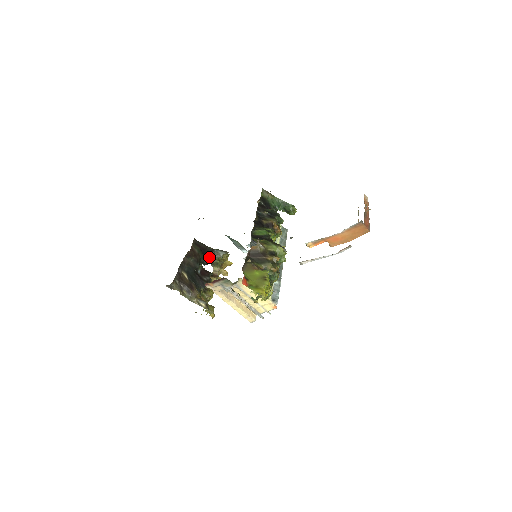
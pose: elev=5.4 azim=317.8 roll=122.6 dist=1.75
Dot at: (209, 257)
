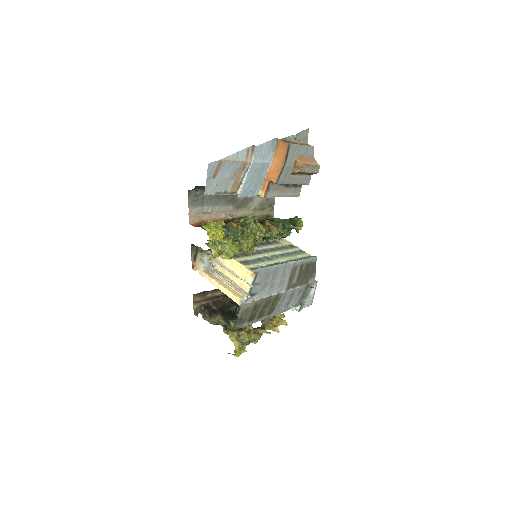
Dot at: occluded
